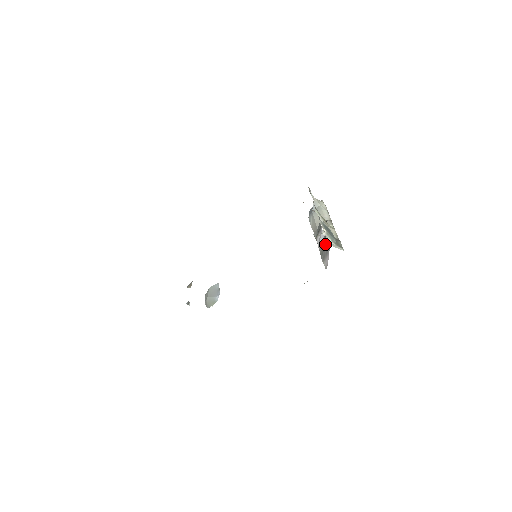
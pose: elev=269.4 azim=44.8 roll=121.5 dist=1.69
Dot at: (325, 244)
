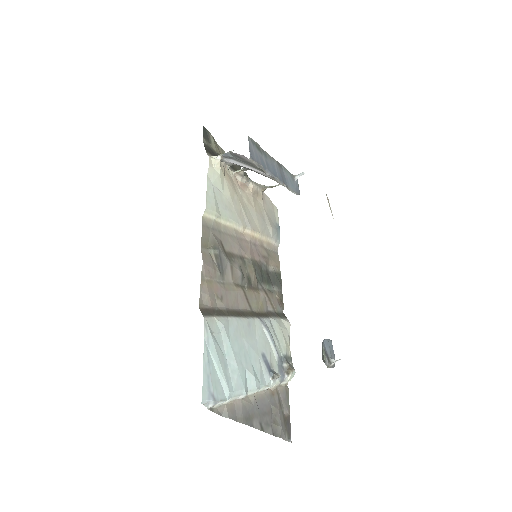
Dot at: (236, 159)
